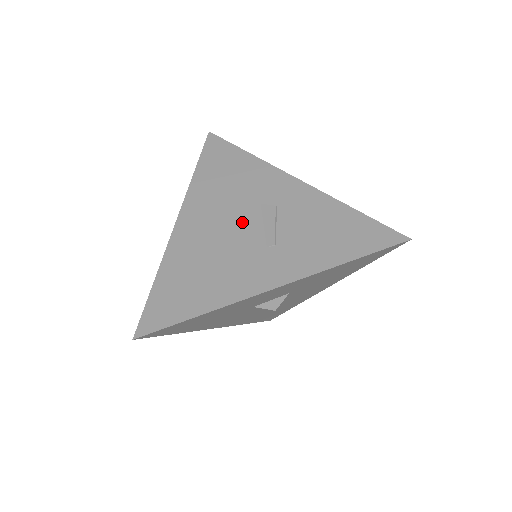
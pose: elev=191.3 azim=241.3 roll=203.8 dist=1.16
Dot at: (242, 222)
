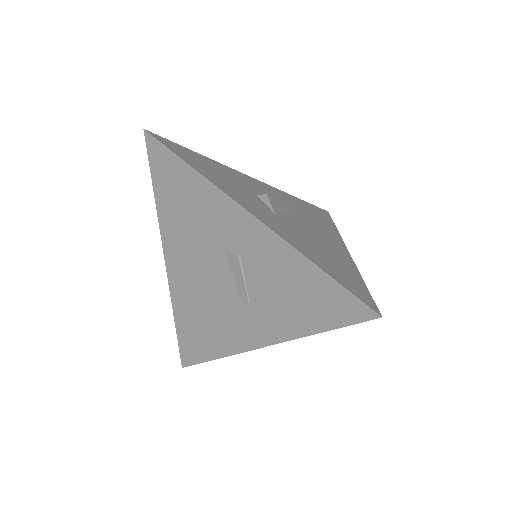
Dot at: (215, 272)
